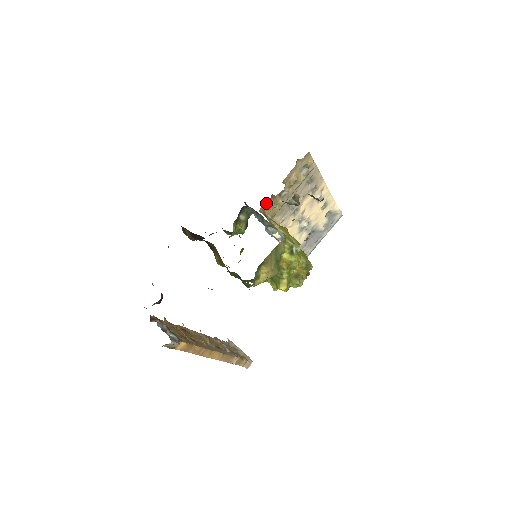
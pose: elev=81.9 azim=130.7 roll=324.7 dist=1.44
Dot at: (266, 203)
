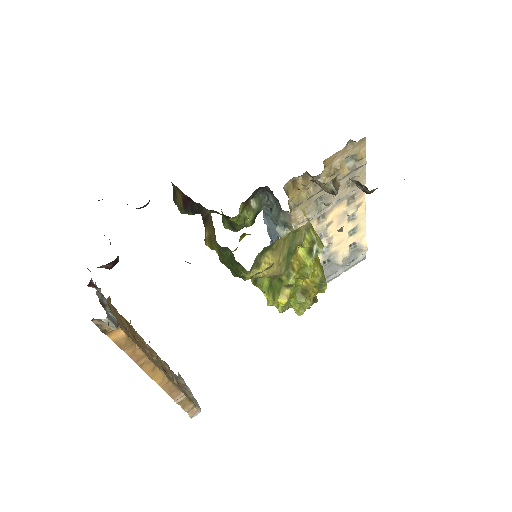
Dot at: (295, 180)
